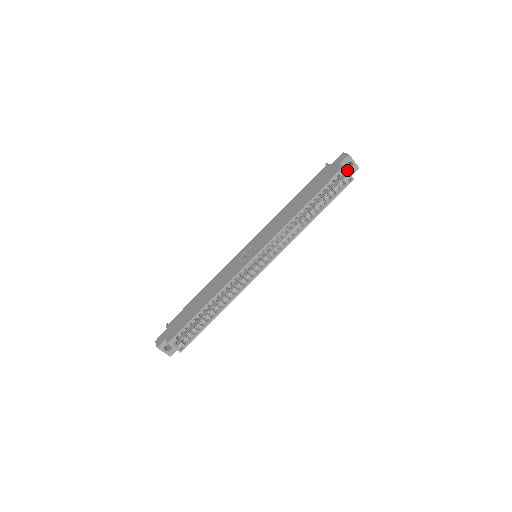
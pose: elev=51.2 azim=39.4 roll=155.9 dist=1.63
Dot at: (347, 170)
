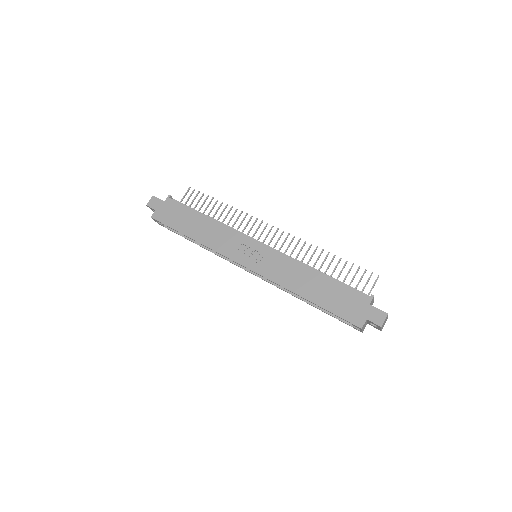
Dot at: (362, 330)
